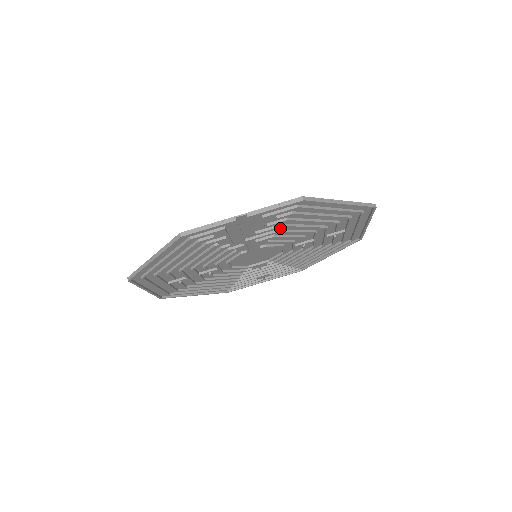
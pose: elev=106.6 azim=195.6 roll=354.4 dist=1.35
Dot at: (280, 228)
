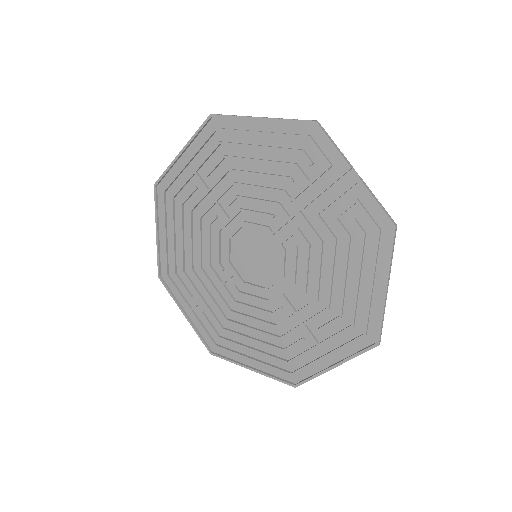
Dot at: (325, 244)
